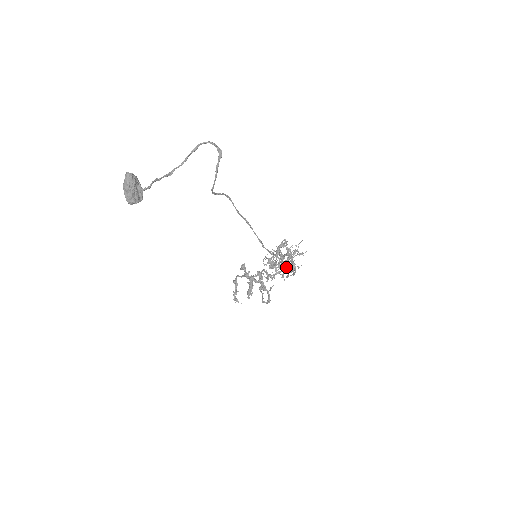
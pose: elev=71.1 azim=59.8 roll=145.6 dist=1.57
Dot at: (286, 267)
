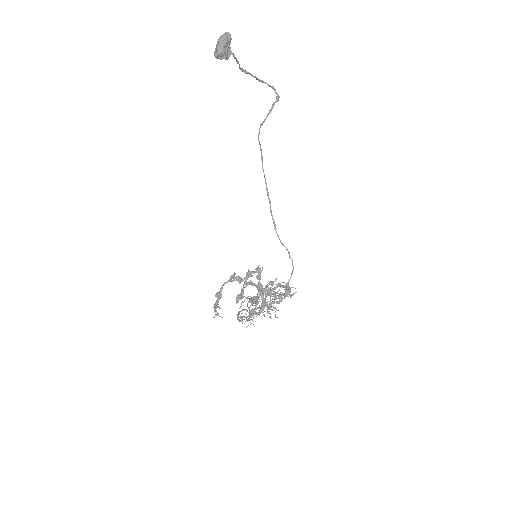
Dot at: (292, 262)
